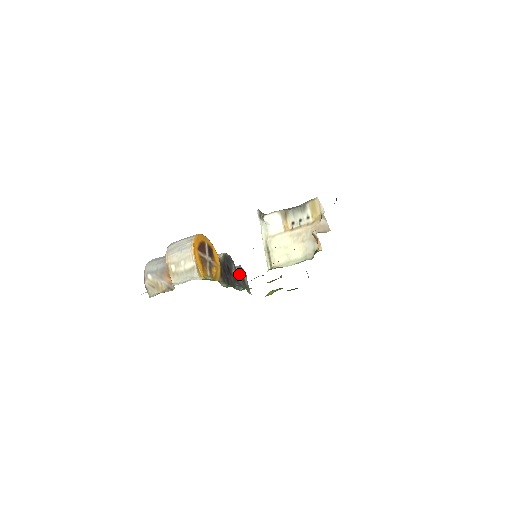
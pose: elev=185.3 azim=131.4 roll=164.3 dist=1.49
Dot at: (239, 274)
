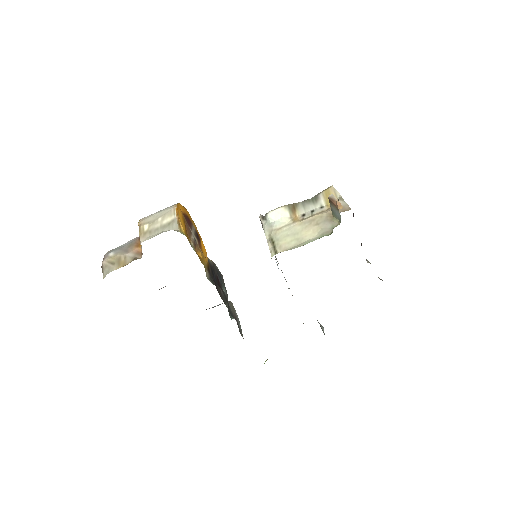
Dot at: (231, 309)
